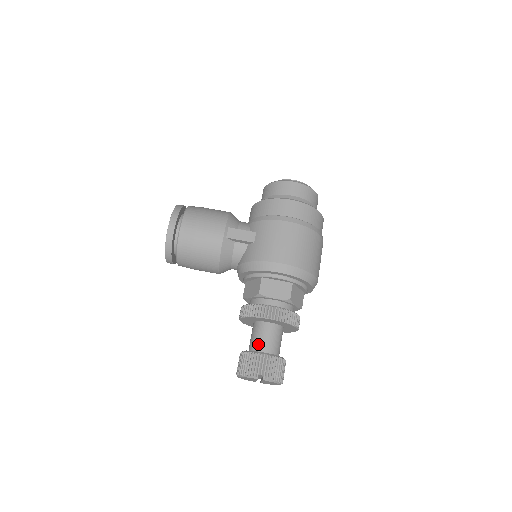
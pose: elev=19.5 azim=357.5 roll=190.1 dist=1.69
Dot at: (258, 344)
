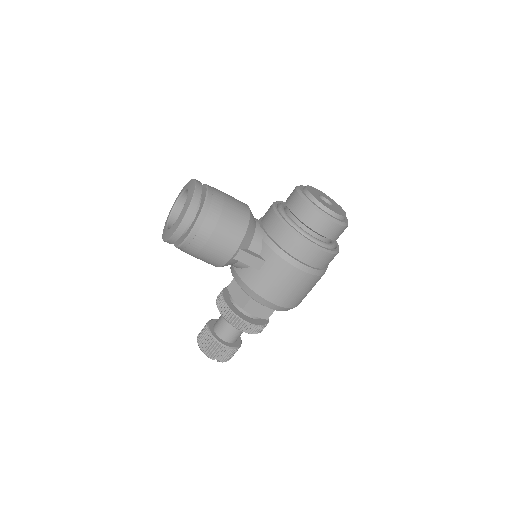
Dot at: (224, 334)
